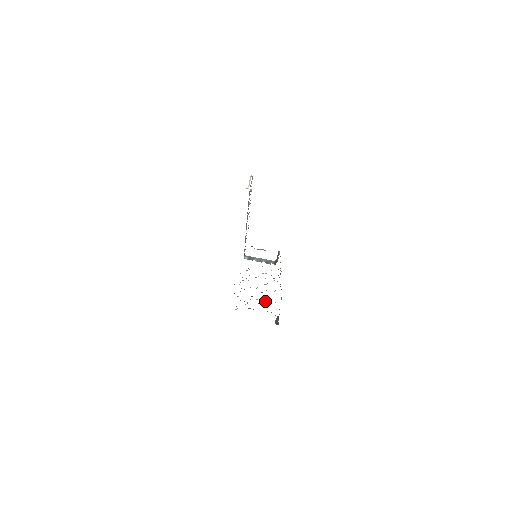
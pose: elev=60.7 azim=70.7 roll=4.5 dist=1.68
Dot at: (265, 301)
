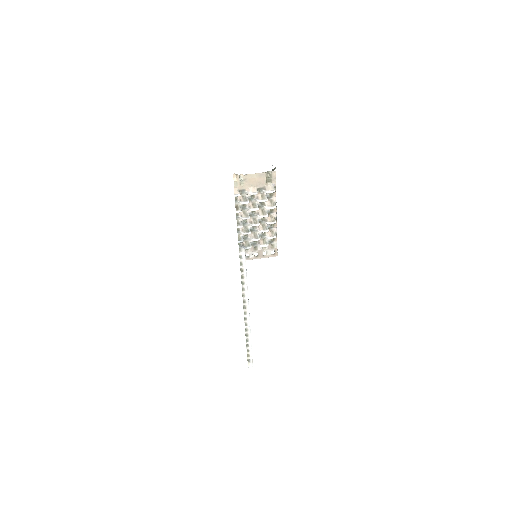
Dot at: (265, 205)
